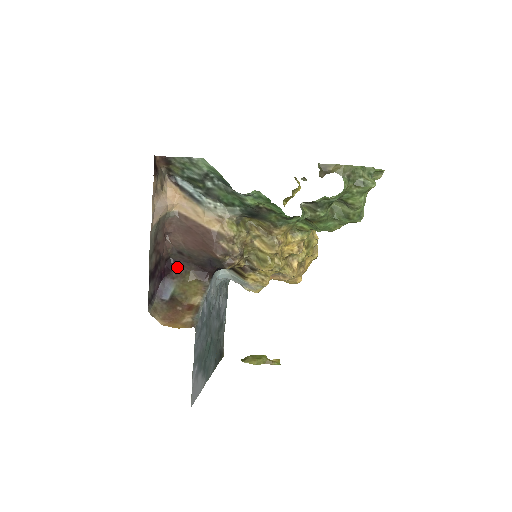
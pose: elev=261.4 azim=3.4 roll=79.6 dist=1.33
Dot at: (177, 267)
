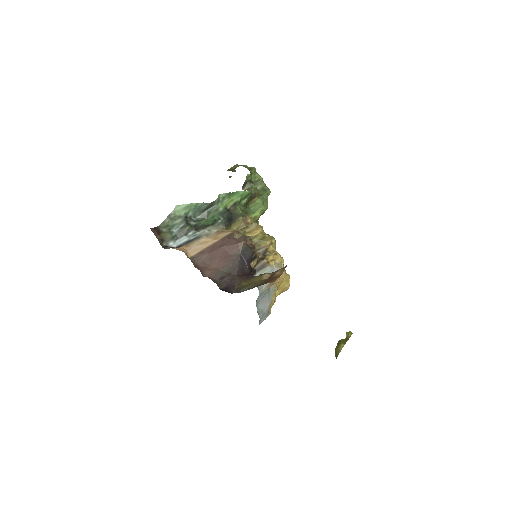
Dot at: (231, 289)
